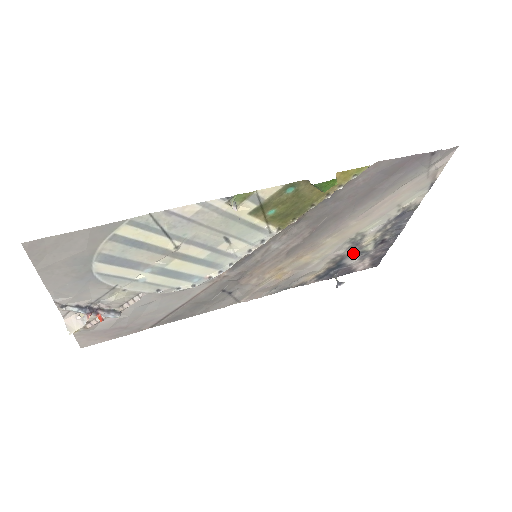
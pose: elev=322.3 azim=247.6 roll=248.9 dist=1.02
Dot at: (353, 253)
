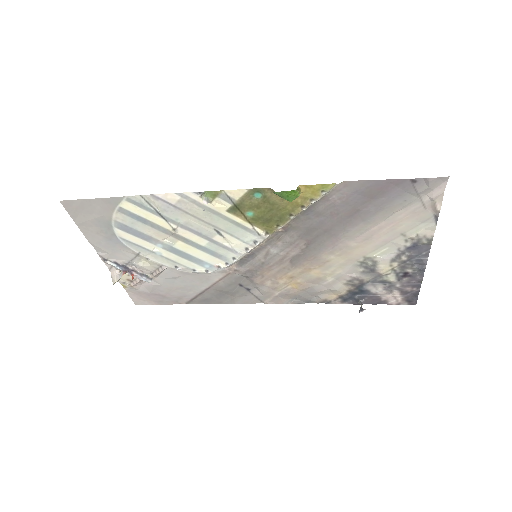
Dot at: (373, 280)
